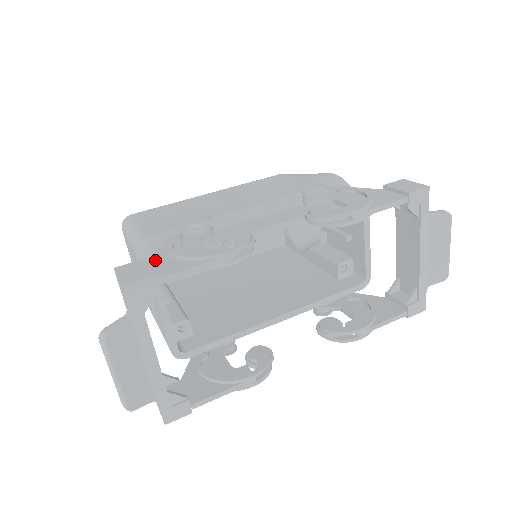
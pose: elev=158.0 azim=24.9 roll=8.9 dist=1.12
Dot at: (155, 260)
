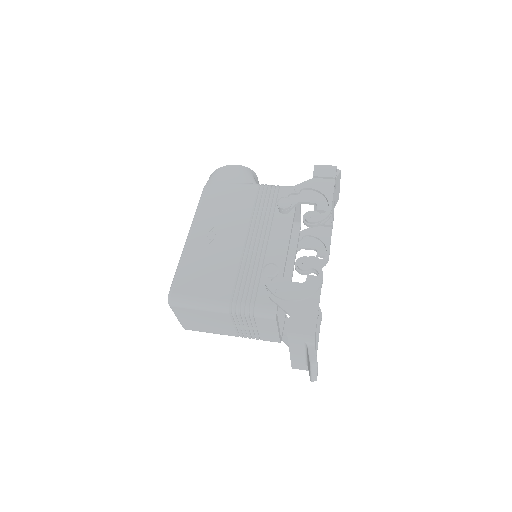
Dot at: (292, 310)
